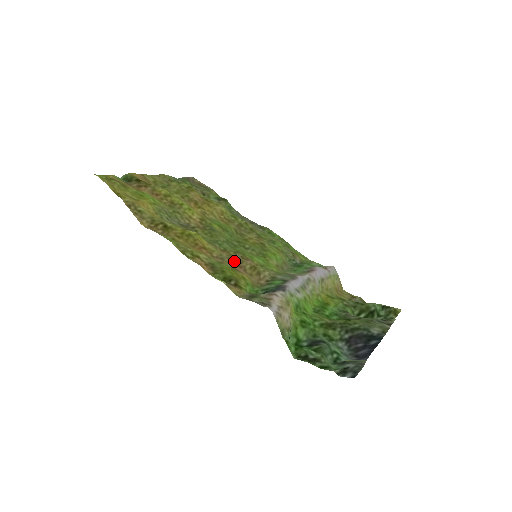
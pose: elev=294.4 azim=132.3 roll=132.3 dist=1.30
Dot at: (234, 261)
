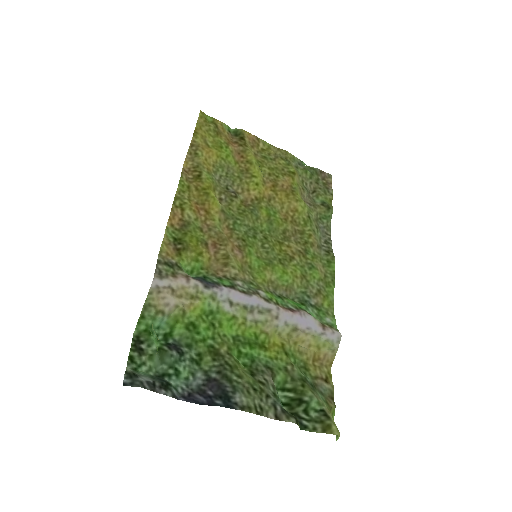
Dot at: (217, 239)
